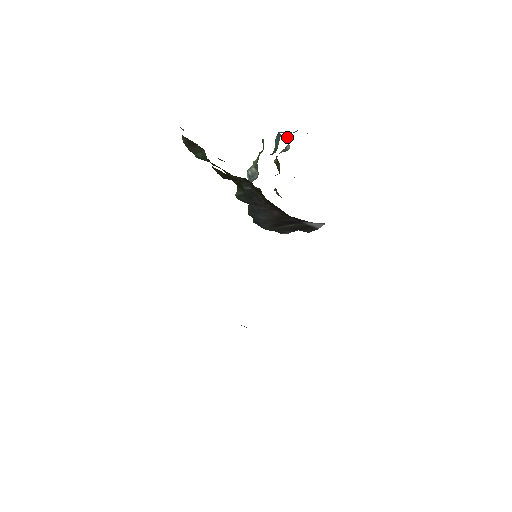
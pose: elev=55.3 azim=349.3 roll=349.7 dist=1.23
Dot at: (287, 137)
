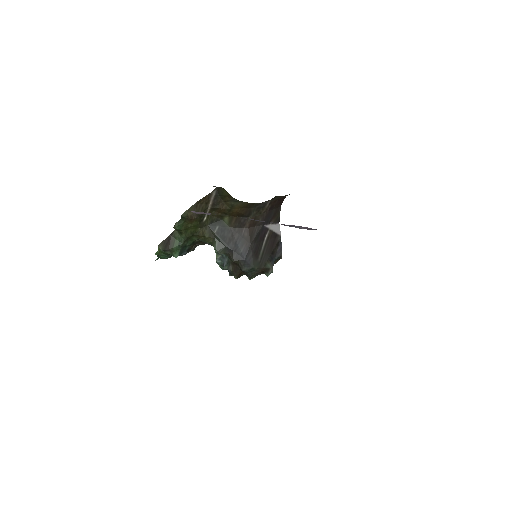
Dot at: occluded
